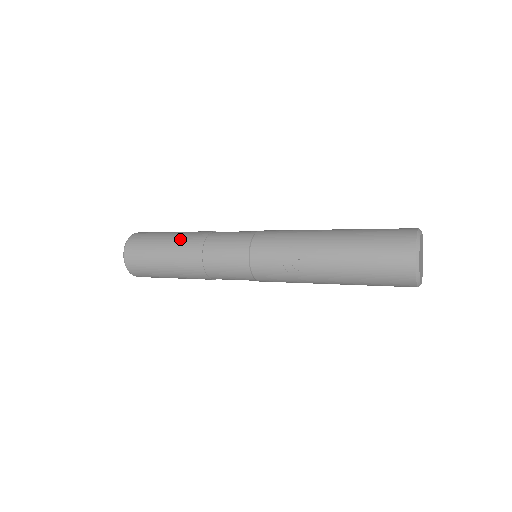
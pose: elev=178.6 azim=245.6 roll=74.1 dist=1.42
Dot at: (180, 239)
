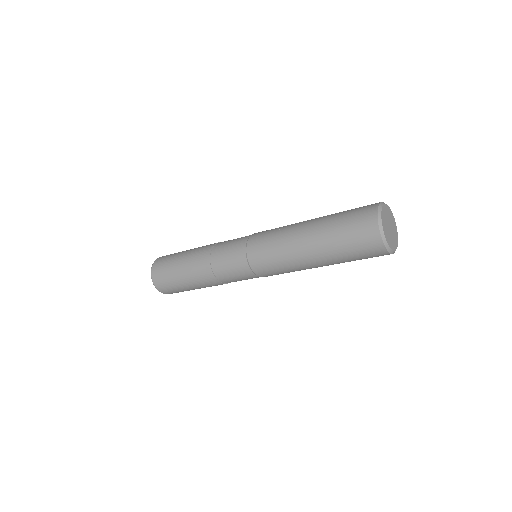
Dot at: occluded
